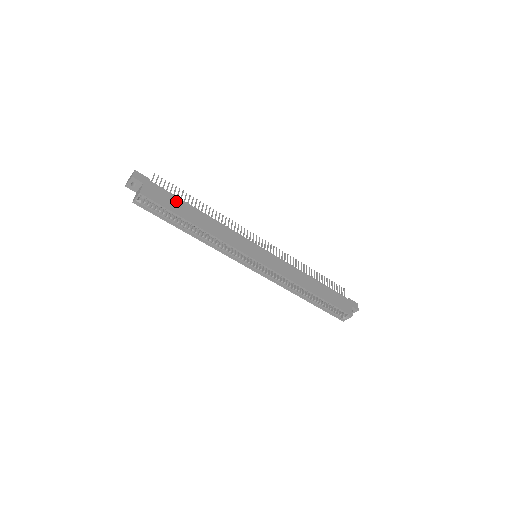
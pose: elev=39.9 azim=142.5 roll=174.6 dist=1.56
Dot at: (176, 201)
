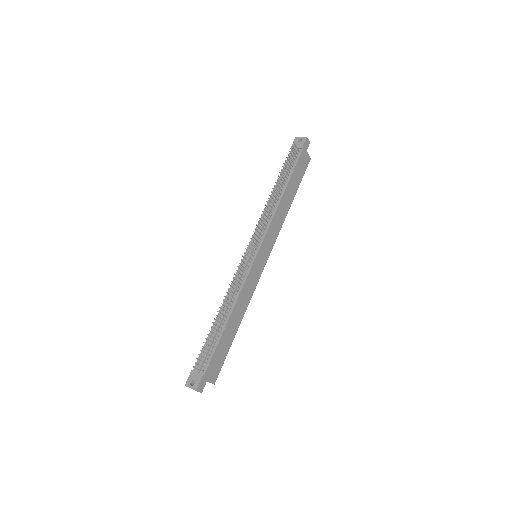
Dot at: (220, 347)
